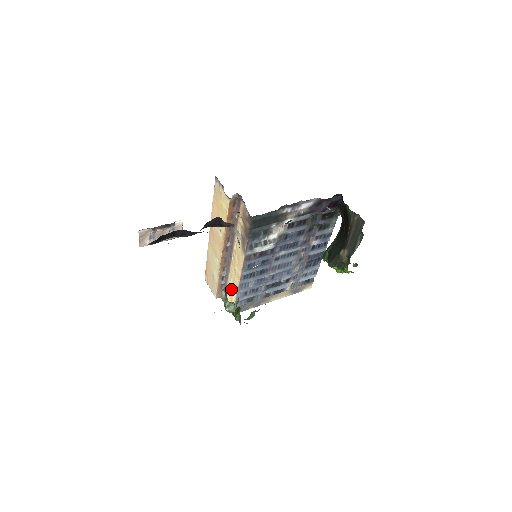
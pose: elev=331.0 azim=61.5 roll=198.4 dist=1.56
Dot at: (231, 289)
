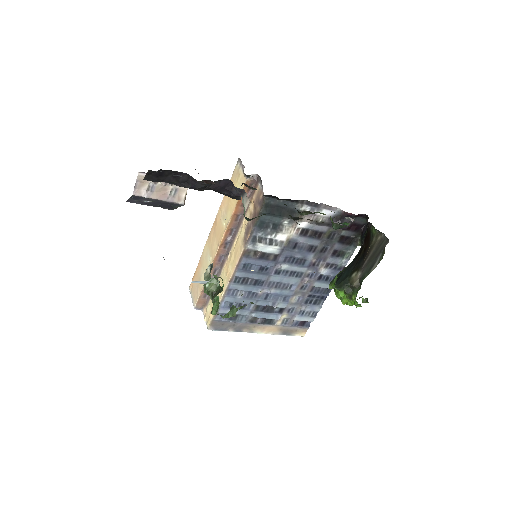
Dot at: occluded
